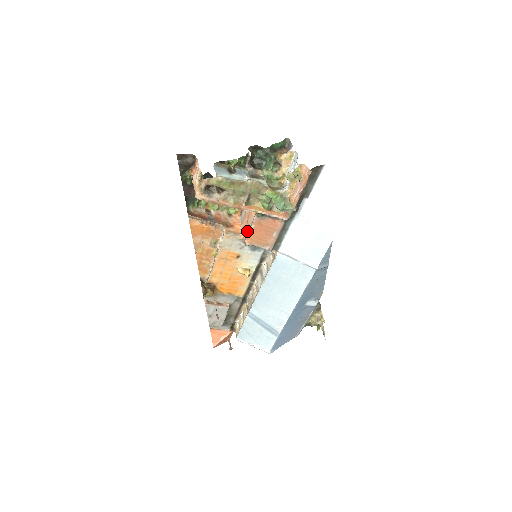
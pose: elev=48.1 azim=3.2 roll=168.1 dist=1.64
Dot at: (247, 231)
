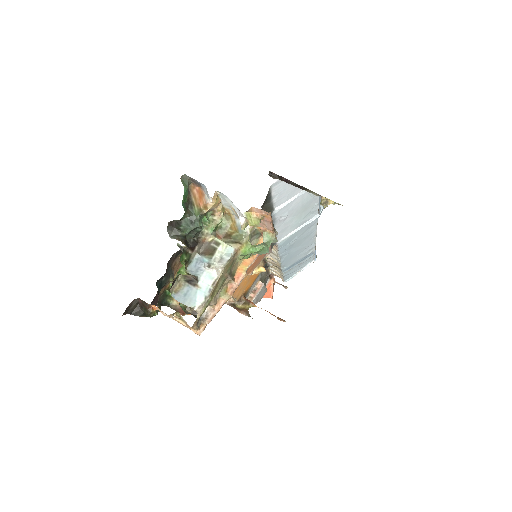
Dot at: occluded
